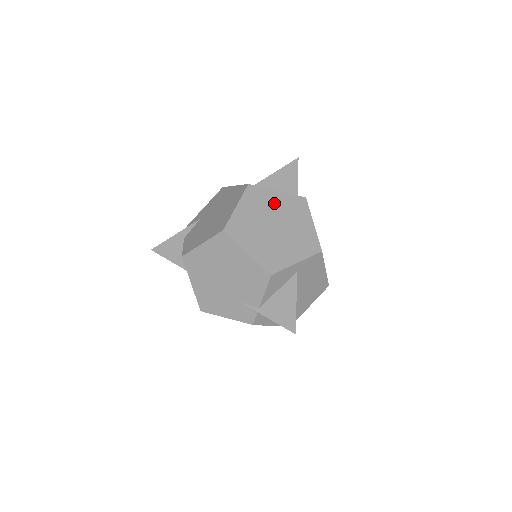
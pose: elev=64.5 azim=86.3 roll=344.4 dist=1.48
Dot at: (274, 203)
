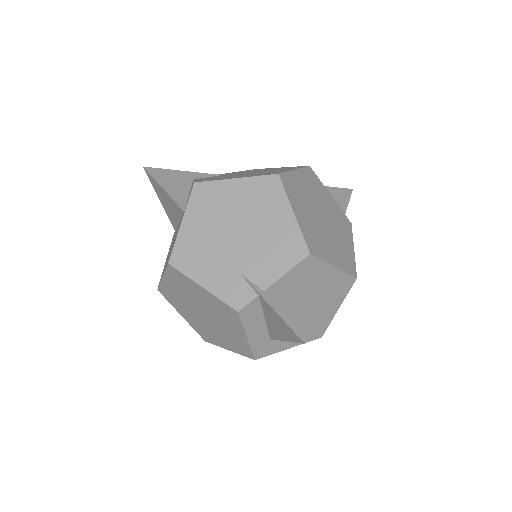
Dot at: (326, 200)
